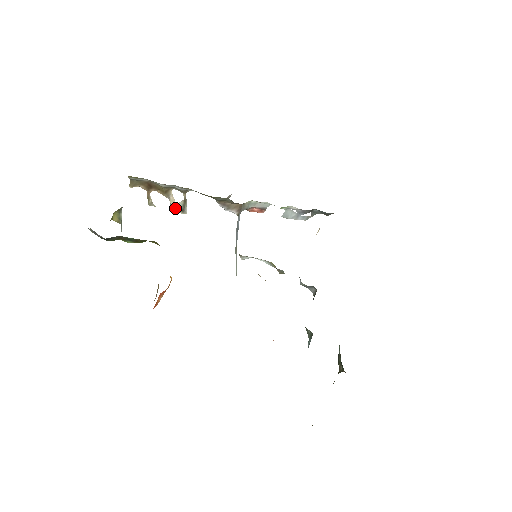
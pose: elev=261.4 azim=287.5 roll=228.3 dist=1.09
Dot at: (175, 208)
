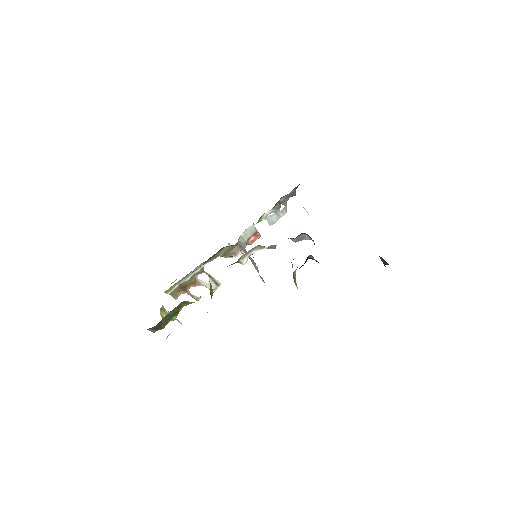
Dot at: occluded
